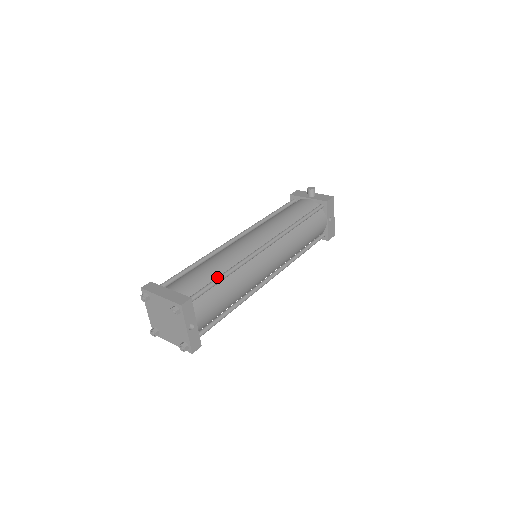
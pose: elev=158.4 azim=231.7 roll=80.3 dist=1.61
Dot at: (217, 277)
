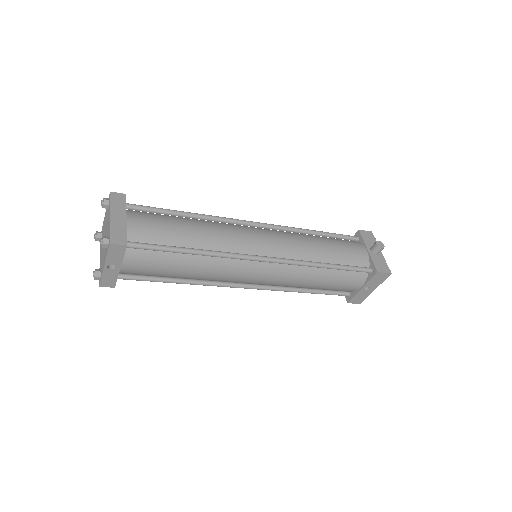
Dot at: (180, 246)
